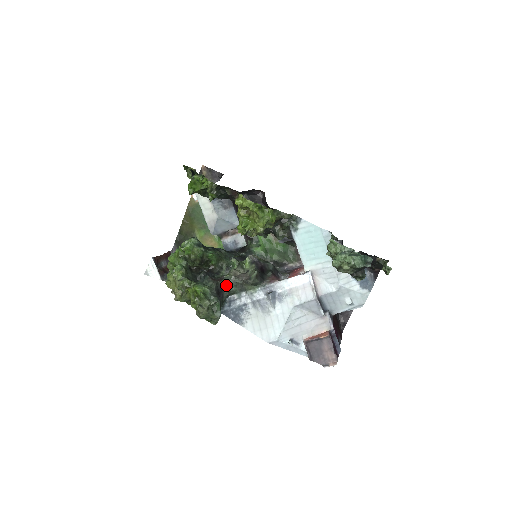
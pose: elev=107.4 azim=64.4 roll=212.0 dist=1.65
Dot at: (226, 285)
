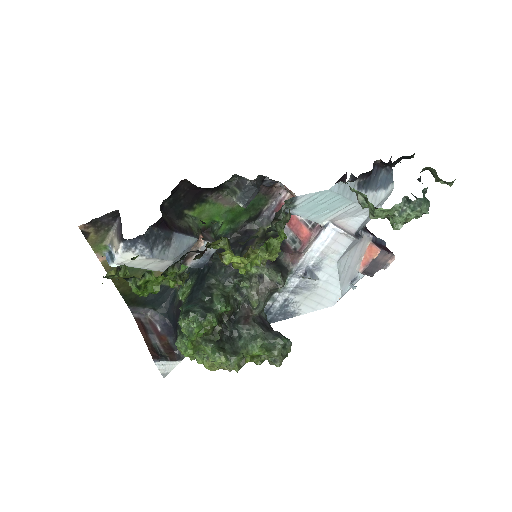
Dot at: (260, 311)
